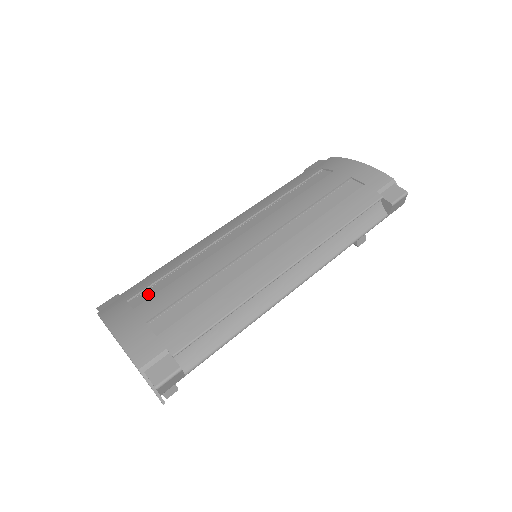
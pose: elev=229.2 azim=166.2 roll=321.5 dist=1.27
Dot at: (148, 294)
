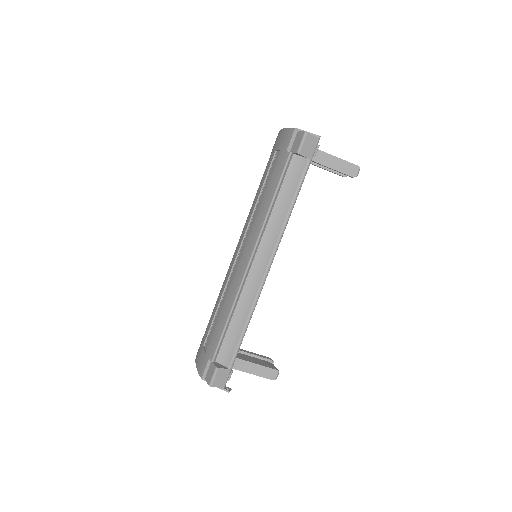
Dot at: occluded
